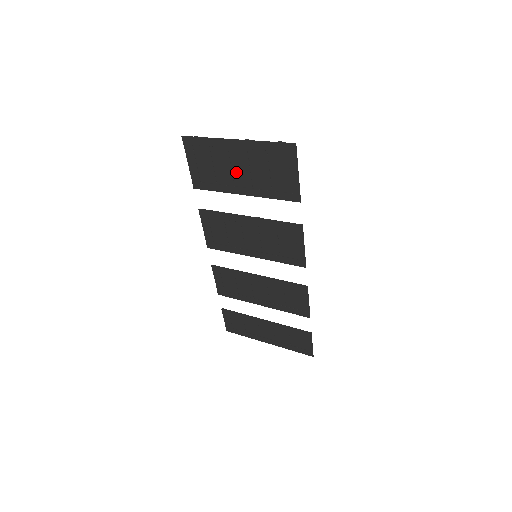
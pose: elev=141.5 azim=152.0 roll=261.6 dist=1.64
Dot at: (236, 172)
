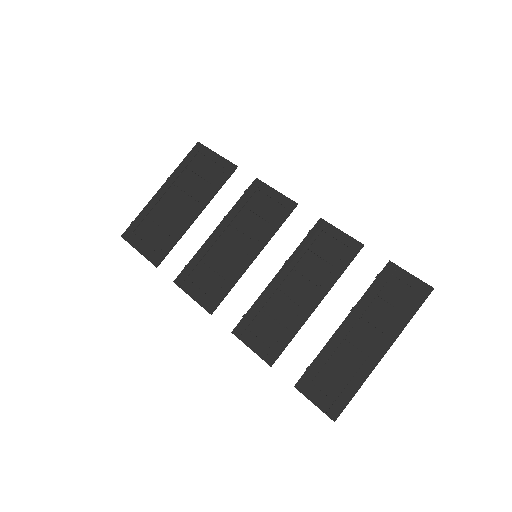
Dot at: (178, 209)
